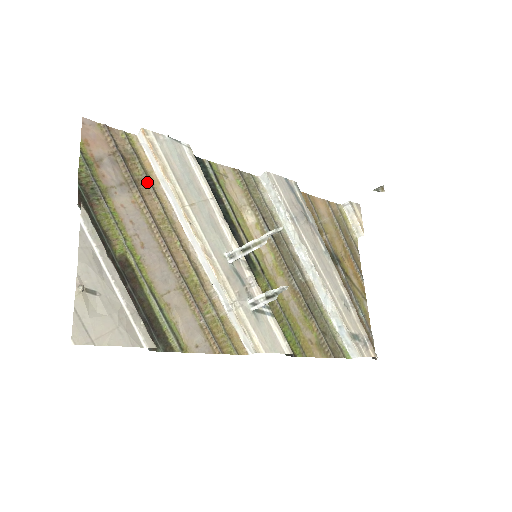
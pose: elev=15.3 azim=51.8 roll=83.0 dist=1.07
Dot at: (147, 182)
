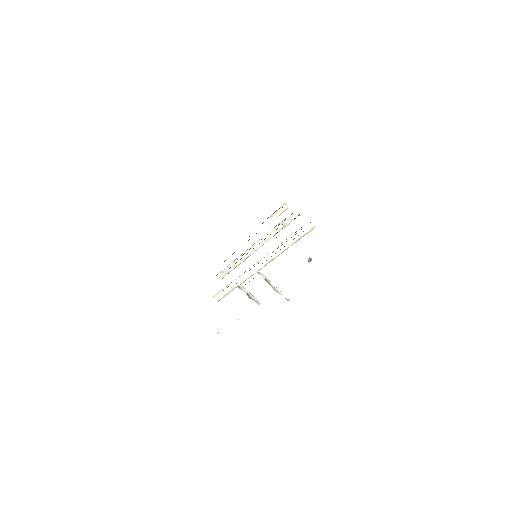
Dot at: occluded
